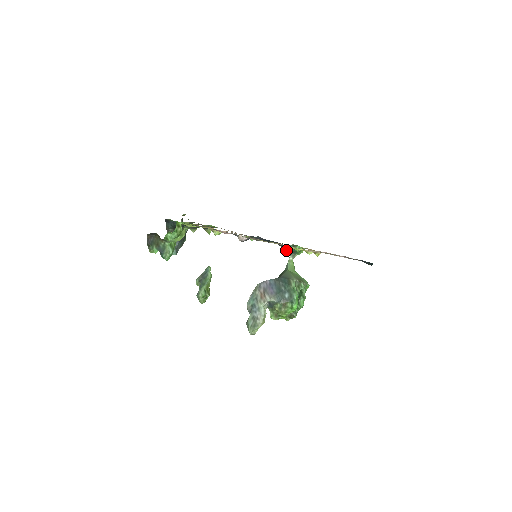
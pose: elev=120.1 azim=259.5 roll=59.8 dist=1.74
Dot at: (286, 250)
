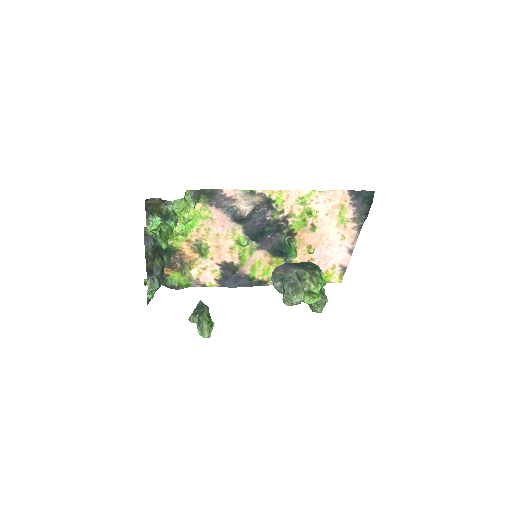
Dot at: (282, 250)
